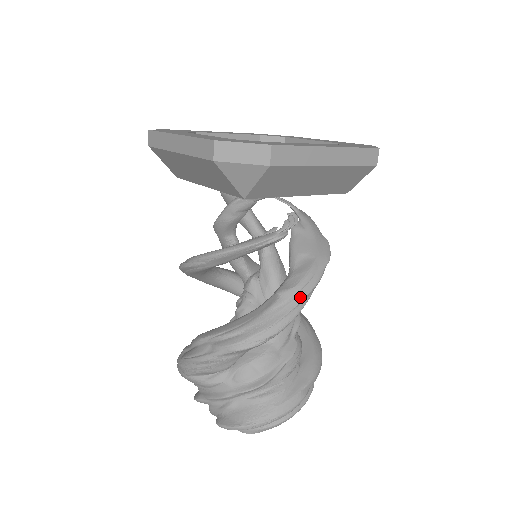
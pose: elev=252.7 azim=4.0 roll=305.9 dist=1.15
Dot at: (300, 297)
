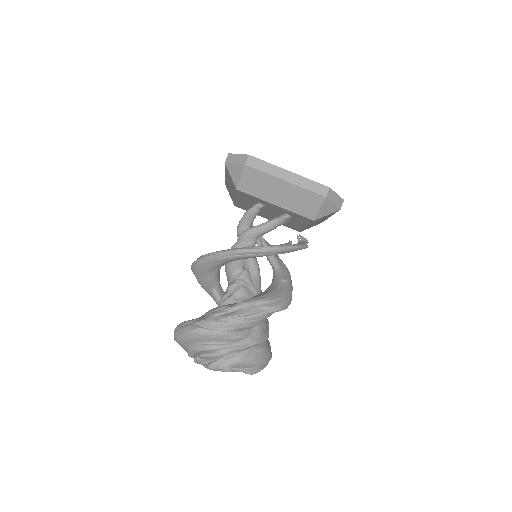
Dot at: occluded
